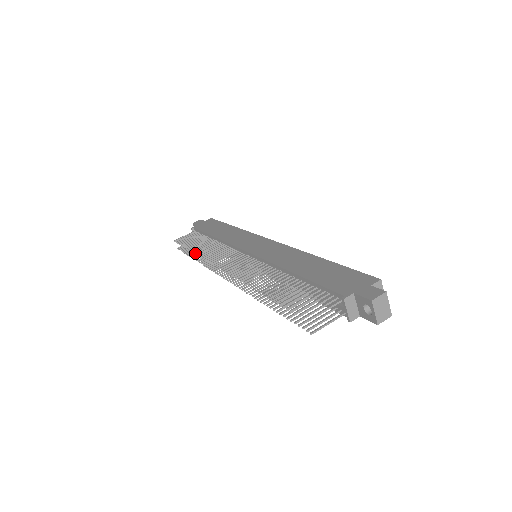
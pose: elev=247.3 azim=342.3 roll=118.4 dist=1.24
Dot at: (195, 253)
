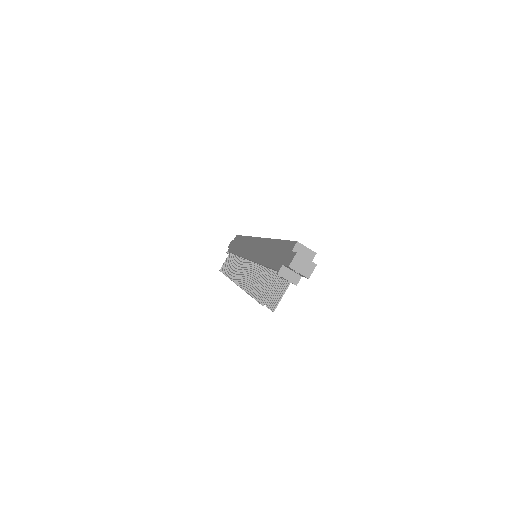
Dot at: (227, 276)
